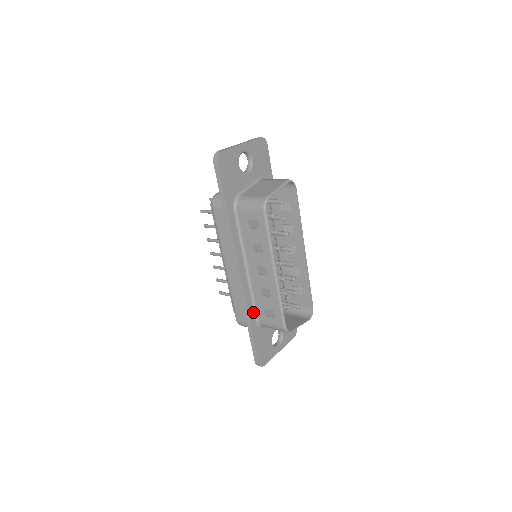
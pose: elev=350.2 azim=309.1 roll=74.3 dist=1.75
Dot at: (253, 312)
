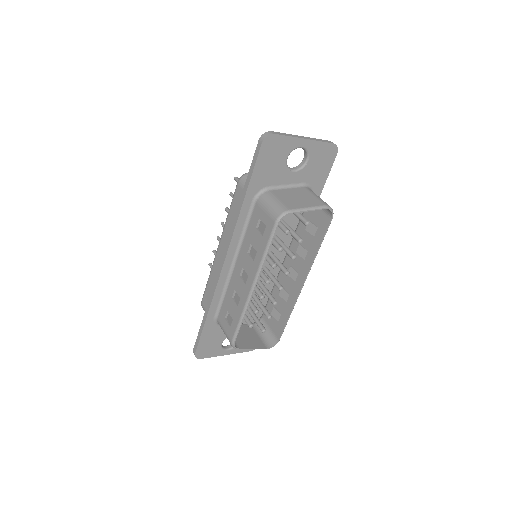
Dot at: (217, 306)
